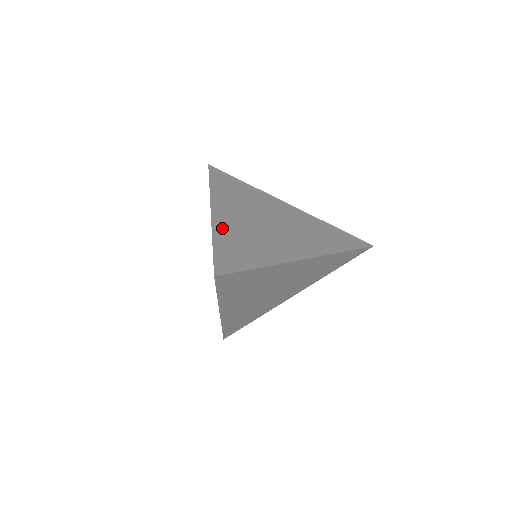
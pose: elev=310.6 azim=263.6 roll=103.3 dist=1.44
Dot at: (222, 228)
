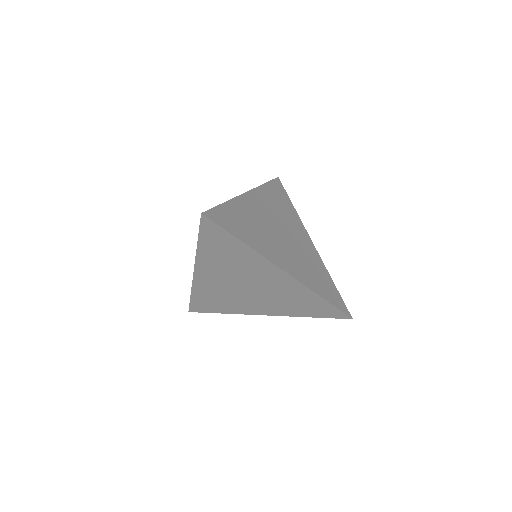
Dot at: (242, 204)
